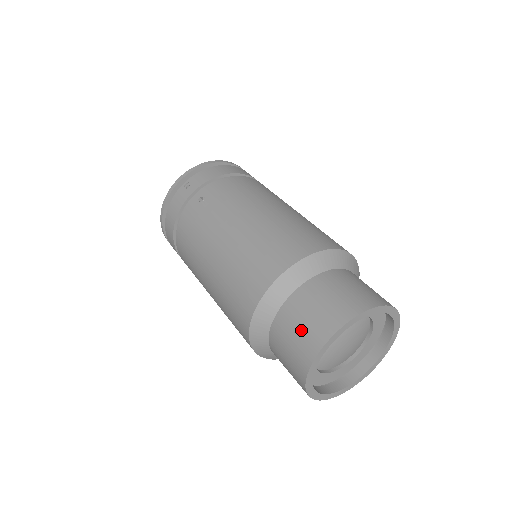
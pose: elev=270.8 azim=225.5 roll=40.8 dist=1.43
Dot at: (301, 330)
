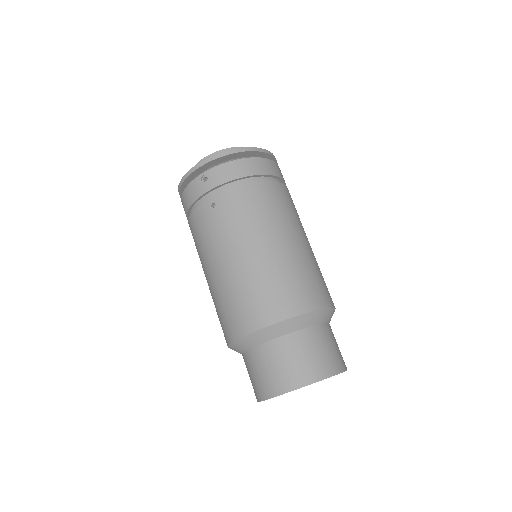
Dot at: (262, 375)
